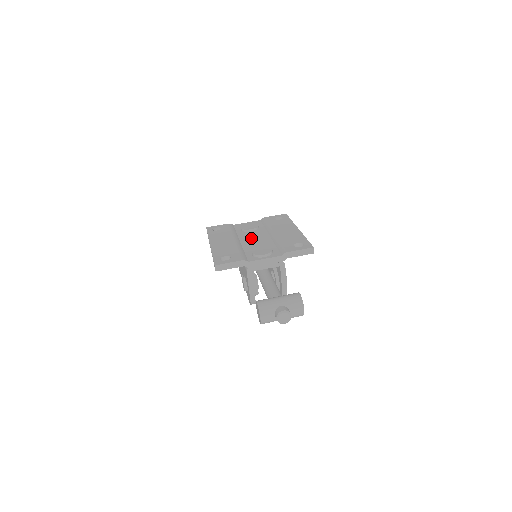
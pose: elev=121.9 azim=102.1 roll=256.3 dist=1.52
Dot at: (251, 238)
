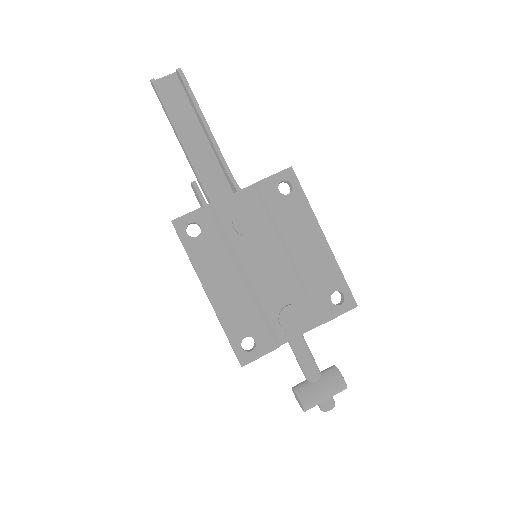
Dot at: (261, 264)
